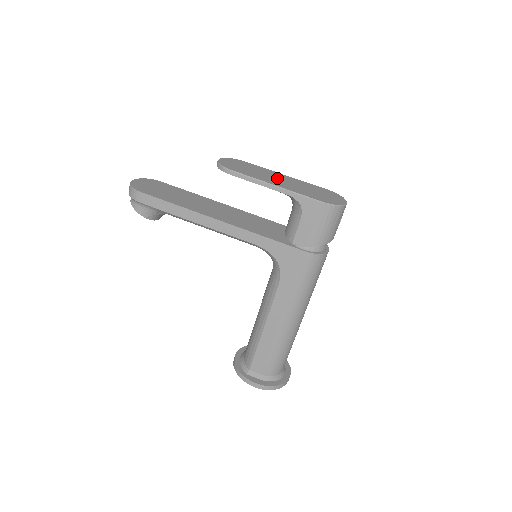
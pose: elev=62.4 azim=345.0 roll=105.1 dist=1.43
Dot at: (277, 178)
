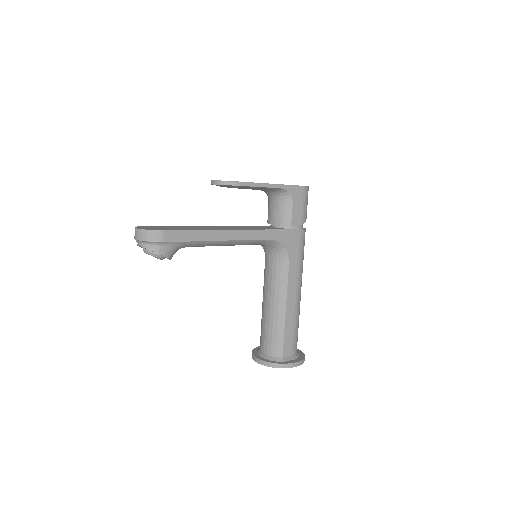
Dot at: occluded
